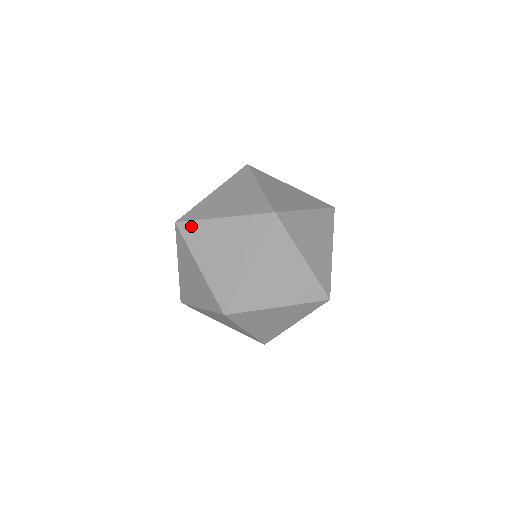
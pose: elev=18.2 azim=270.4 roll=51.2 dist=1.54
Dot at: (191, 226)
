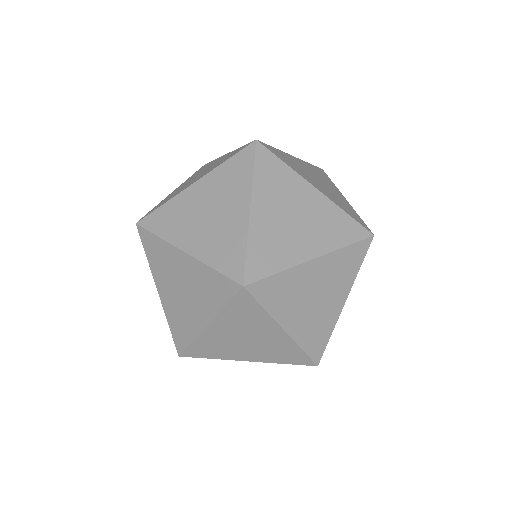
Dot at: occluded
